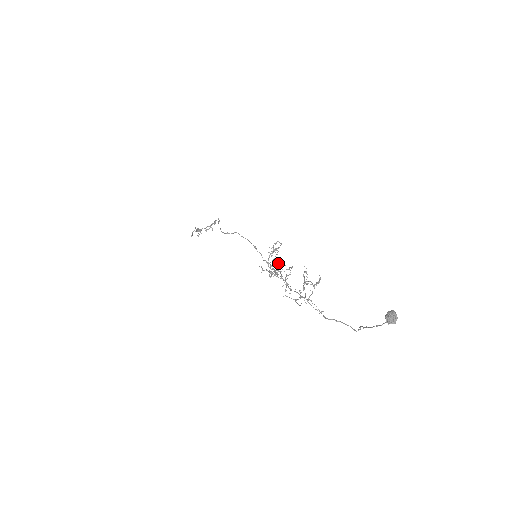
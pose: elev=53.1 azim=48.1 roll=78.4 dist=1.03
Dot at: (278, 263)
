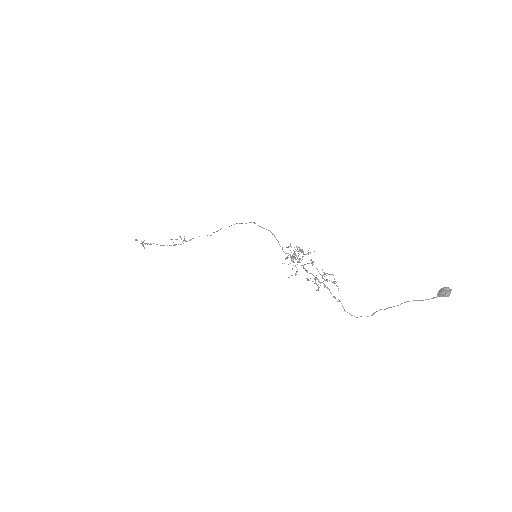
Dot at: occluded
